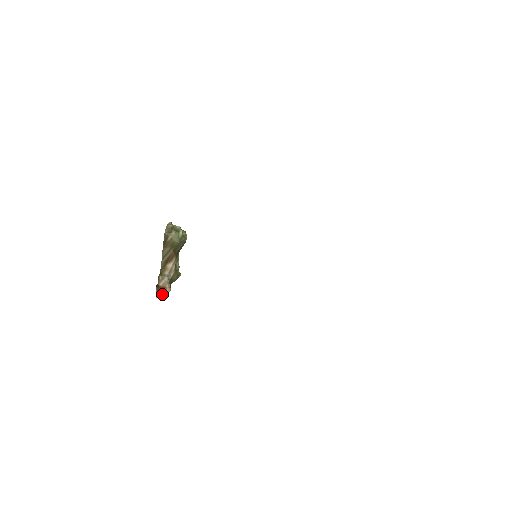
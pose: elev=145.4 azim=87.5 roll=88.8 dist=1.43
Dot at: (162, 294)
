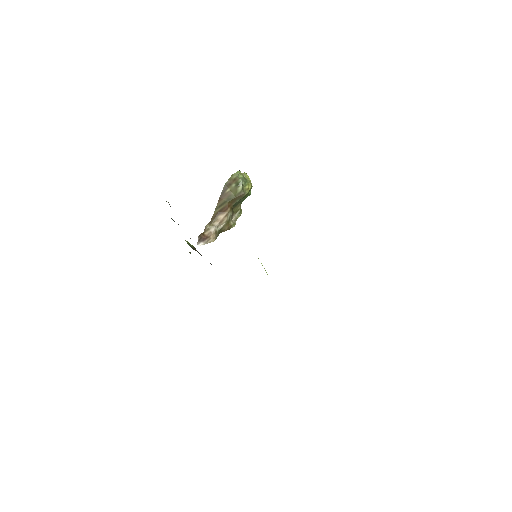
Dot at: (205, 242)
